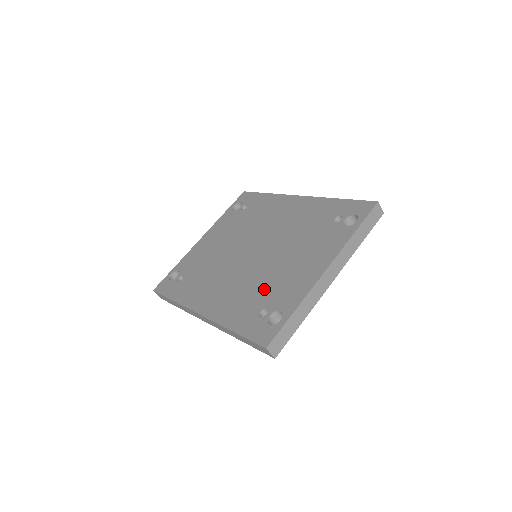
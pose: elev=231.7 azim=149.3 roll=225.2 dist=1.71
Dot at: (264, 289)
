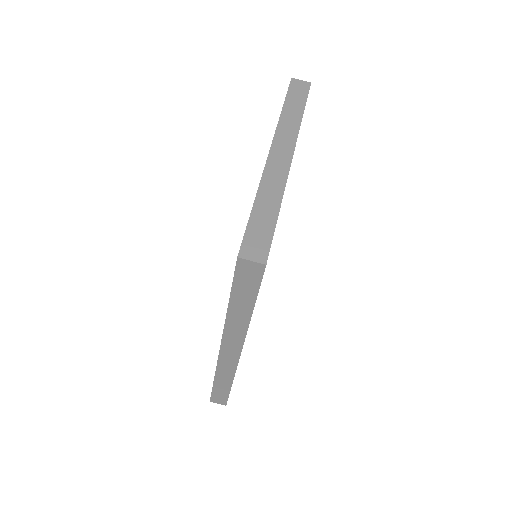
Dot at: occluded
